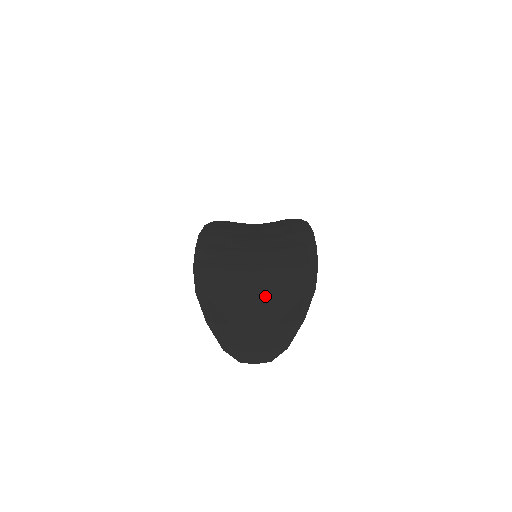
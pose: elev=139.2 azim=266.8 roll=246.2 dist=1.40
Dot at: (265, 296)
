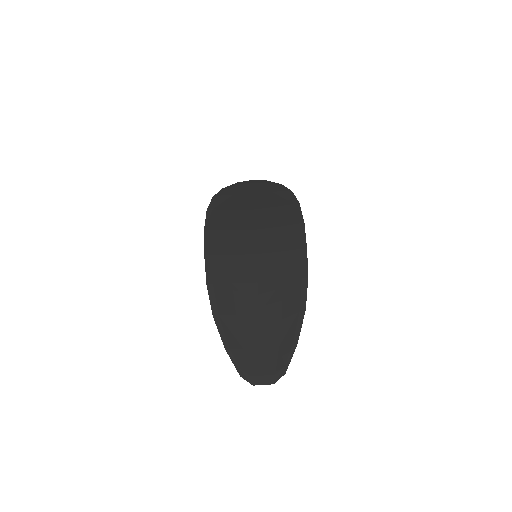
Dot at: (267, 315)
